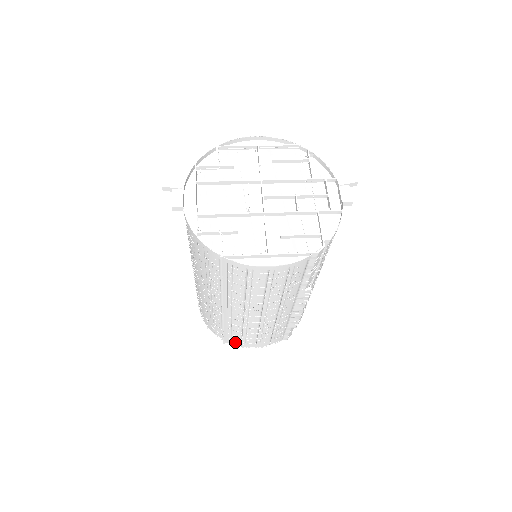
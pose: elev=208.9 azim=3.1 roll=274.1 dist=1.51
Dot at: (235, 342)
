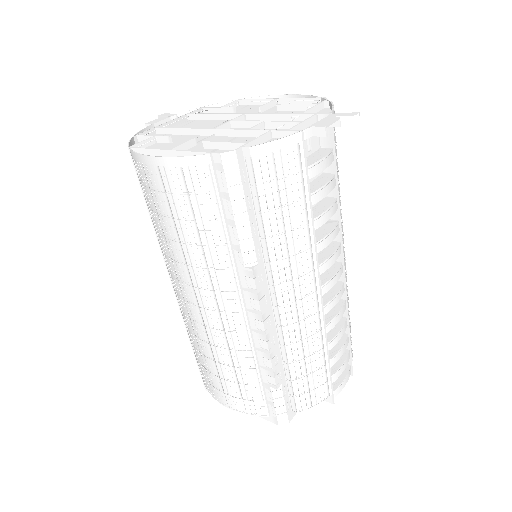
Dot at: (207, 383)
